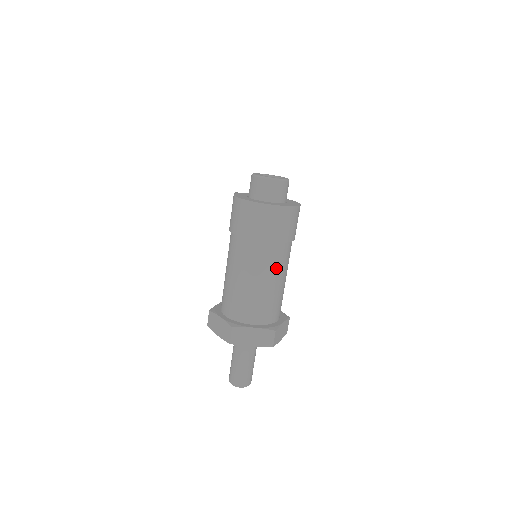
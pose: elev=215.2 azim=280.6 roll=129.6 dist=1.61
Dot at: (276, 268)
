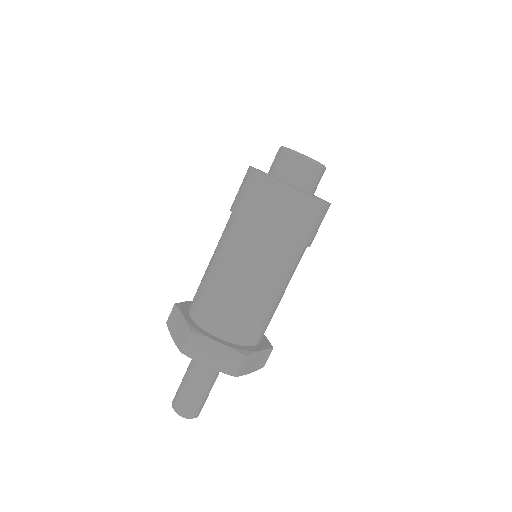
Dot at: (272, 274)
